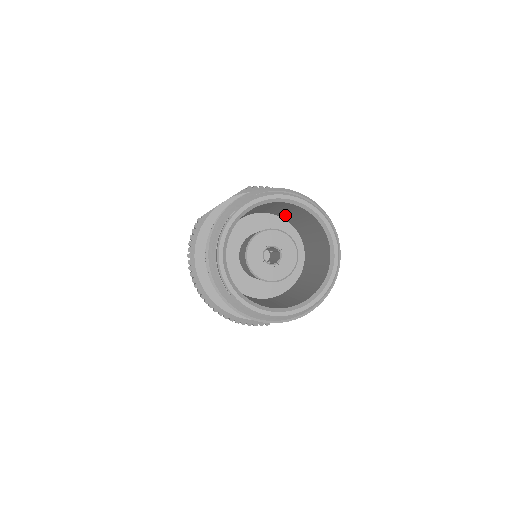
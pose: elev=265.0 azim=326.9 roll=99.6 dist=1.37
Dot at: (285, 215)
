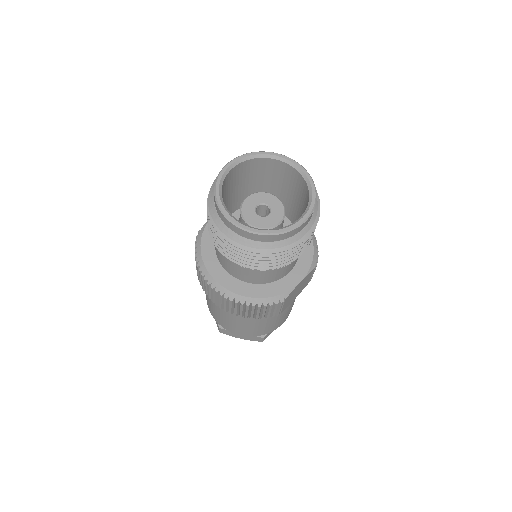
Dot at: occluded
